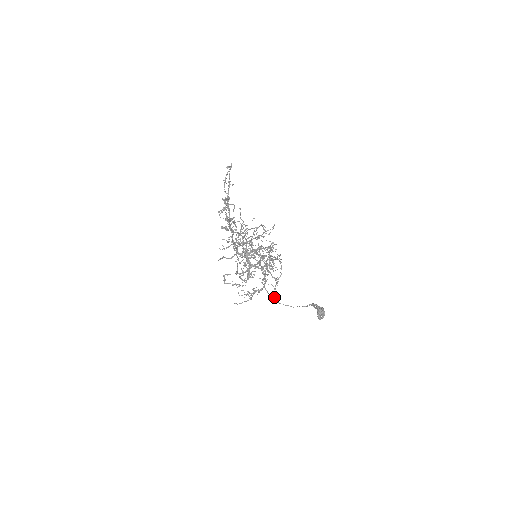
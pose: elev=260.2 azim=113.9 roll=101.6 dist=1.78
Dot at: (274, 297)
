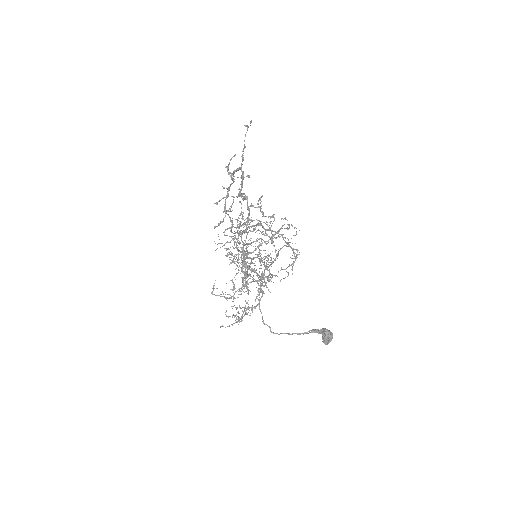
Dot at: (266, 324)
